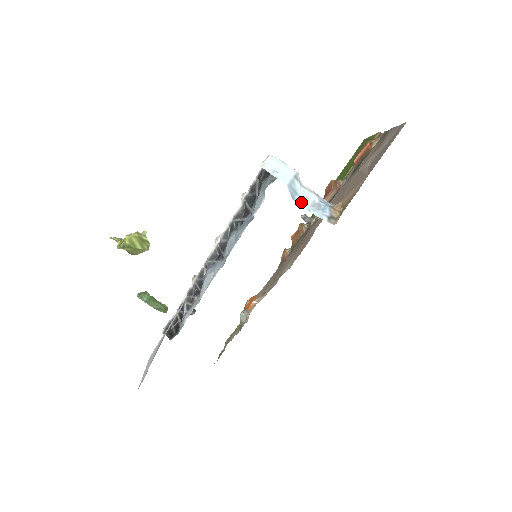
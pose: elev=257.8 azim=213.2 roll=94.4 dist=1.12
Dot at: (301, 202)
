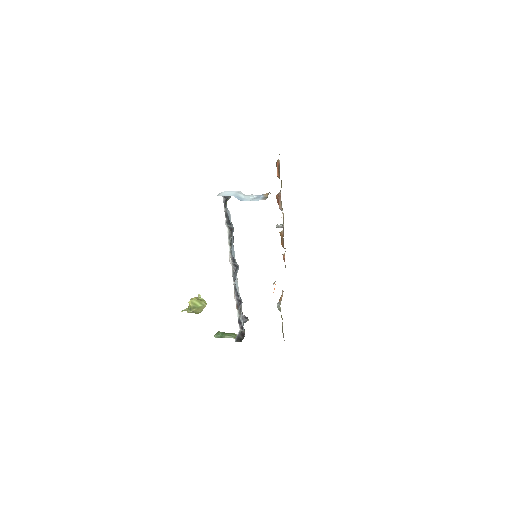
Dot at: (245, 200)
